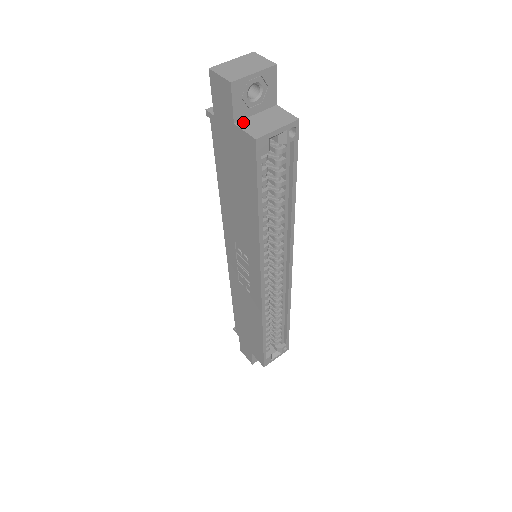
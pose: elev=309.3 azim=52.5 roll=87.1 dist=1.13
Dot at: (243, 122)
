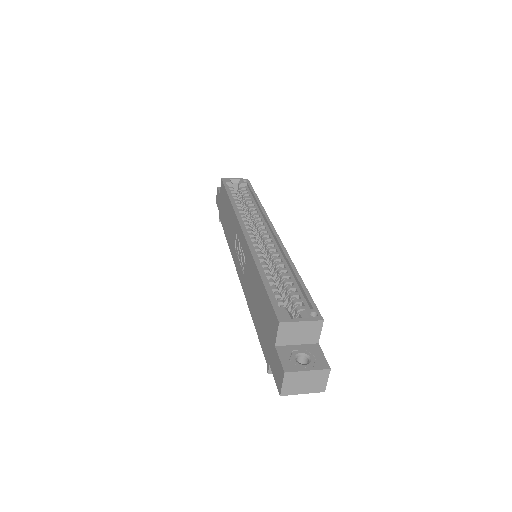
Dot at: occluded
